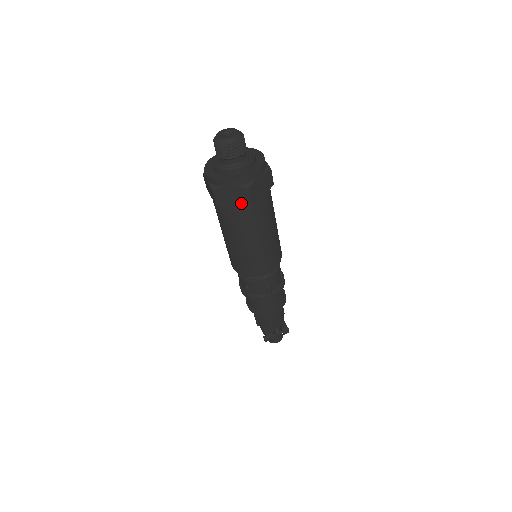
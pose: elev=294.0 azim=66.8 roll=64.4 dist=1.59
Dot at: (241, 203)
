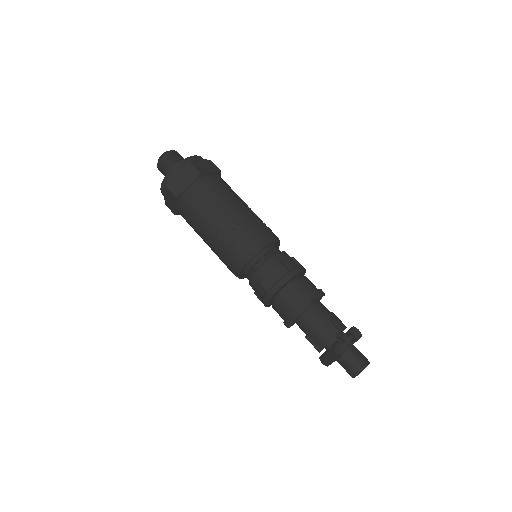
Dot at: (192, 180)
